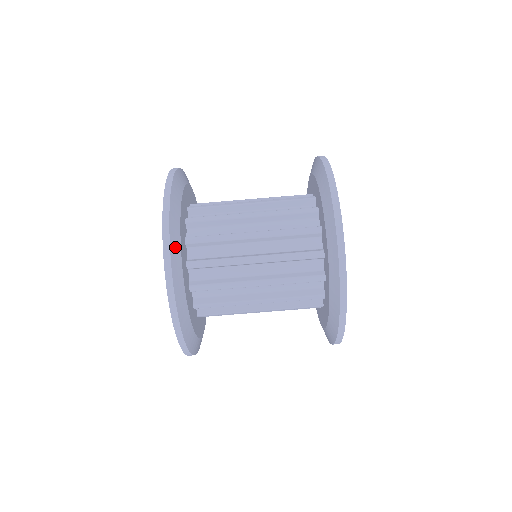
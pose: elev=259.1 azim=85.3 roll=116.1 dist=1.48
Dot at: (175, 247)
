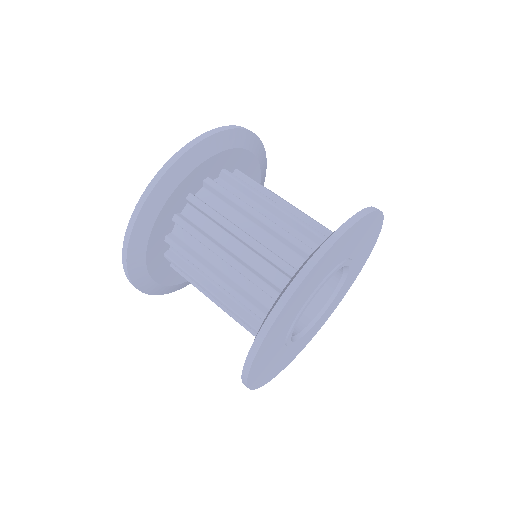
Dot at: (257, 146)
